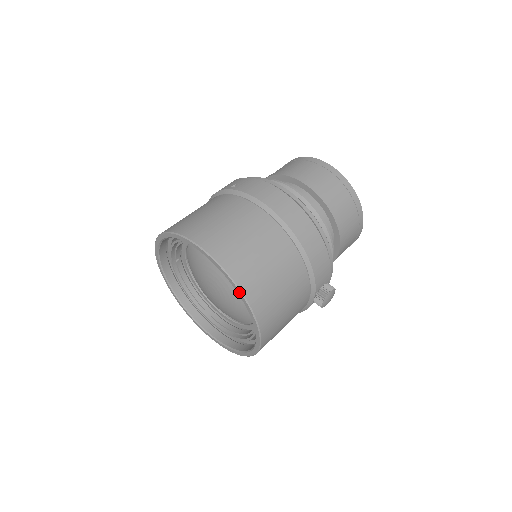
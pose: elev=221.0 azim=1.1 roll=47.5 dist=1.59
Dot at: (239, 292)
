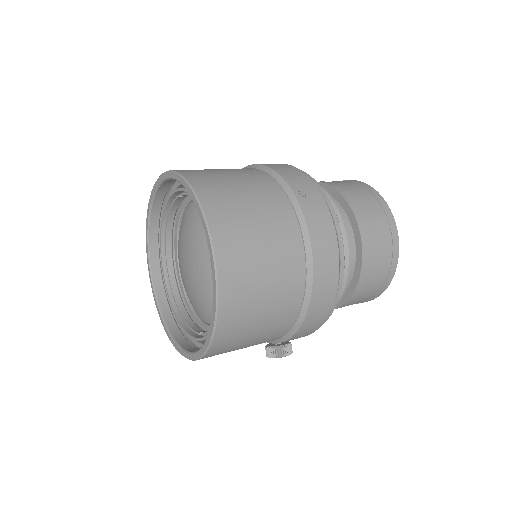
Dot at: (212, 331)
